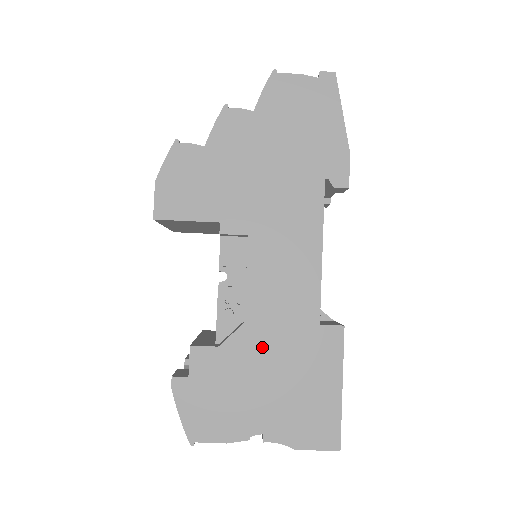
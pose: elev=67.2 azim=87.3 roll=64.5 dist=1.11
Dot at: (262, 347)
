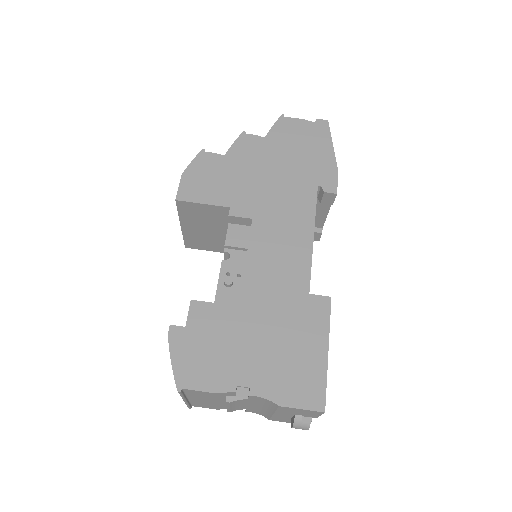
Dot at: (256, 307)
